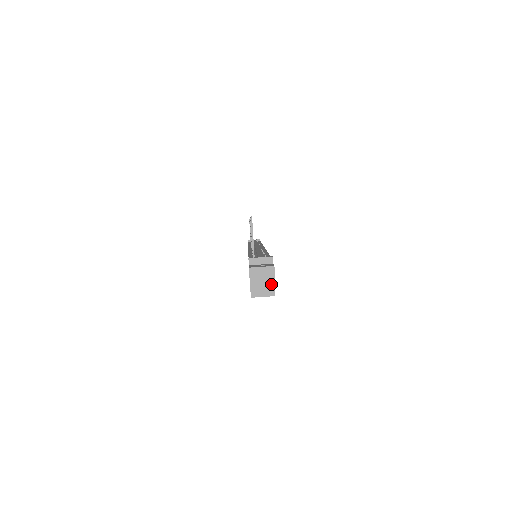
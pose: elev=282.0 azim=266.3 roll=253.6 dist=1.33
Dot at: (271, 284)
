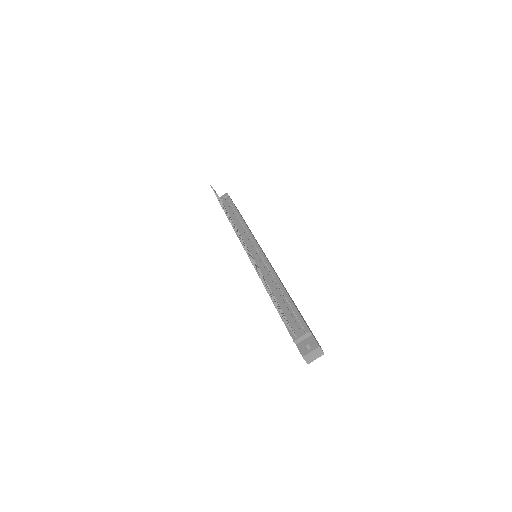
Dot at: occluded
